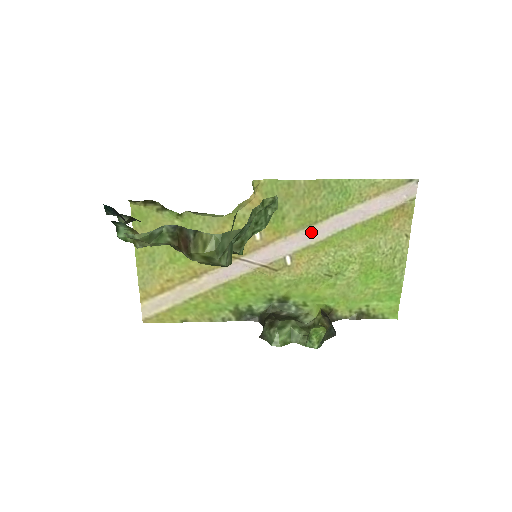
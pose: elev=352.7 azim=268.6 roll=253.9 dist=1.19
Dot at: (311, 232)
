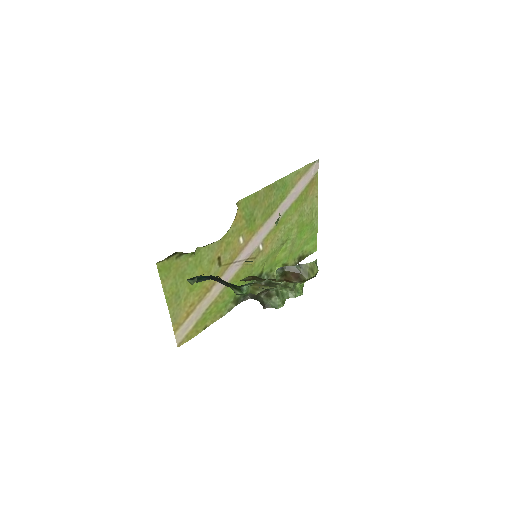
Dot at: (270, 221)
